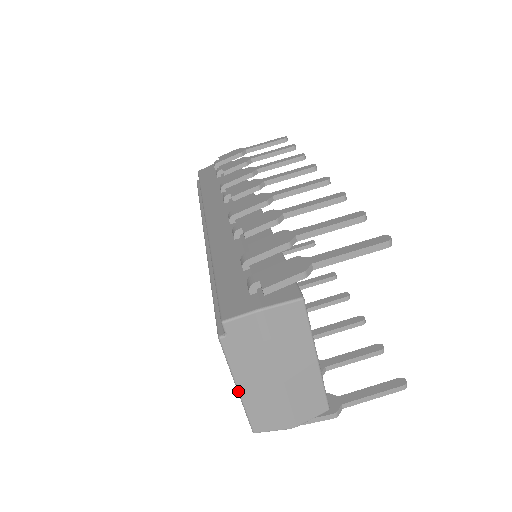
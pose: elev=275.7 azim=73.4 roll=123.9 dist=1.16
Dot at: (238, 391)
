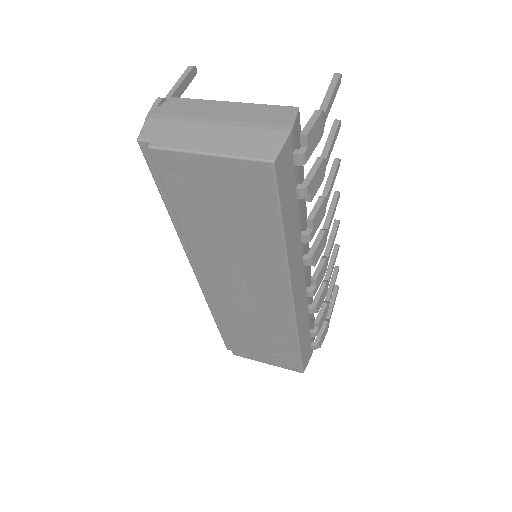
Dot at: (210, 154)
